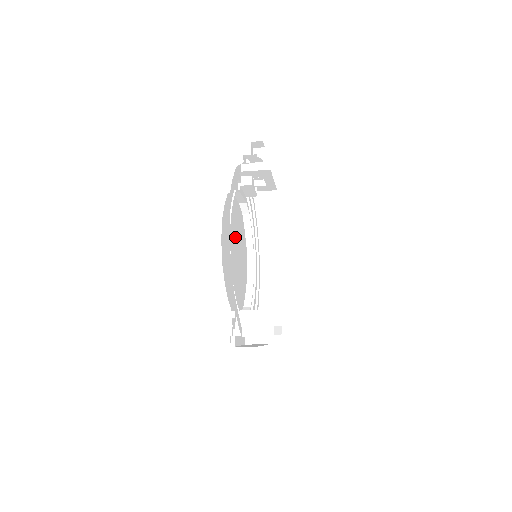
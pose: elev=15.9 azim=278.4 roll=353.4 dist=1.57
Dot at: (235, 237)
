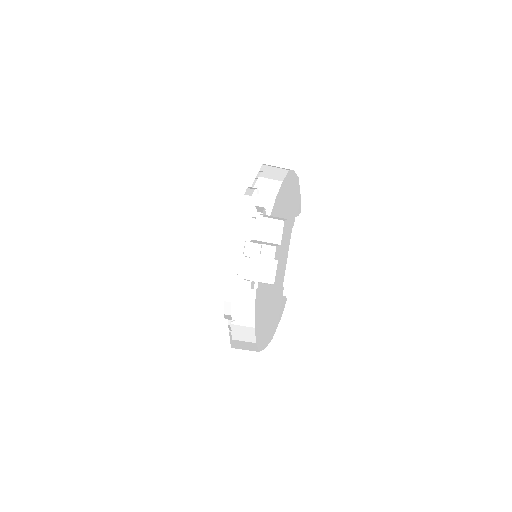
Dot at: occluded
